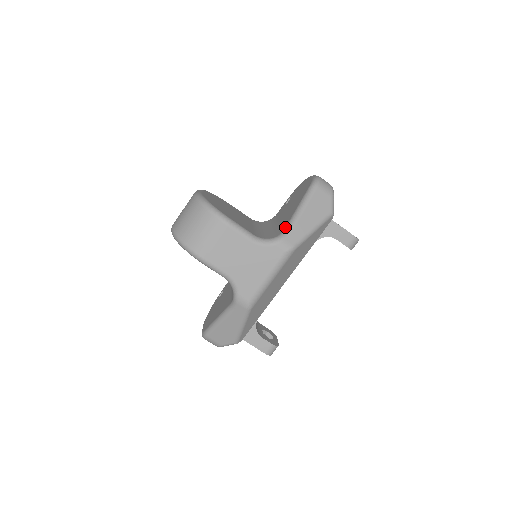
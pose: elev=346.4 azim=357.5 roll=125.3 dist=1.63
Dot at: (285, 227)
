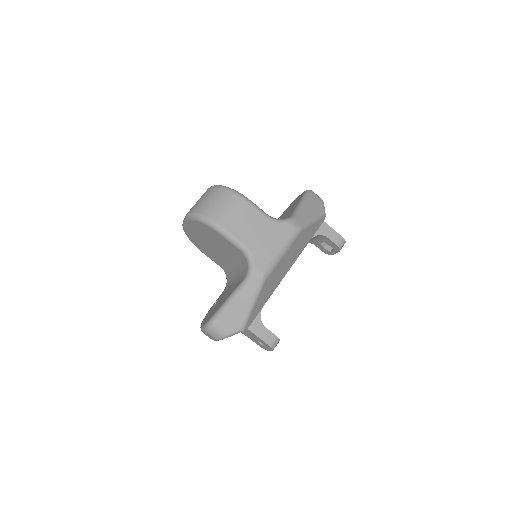
Dot at: (291, 214)
